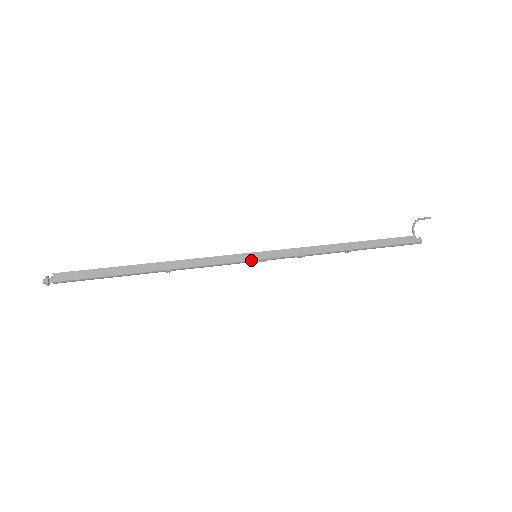
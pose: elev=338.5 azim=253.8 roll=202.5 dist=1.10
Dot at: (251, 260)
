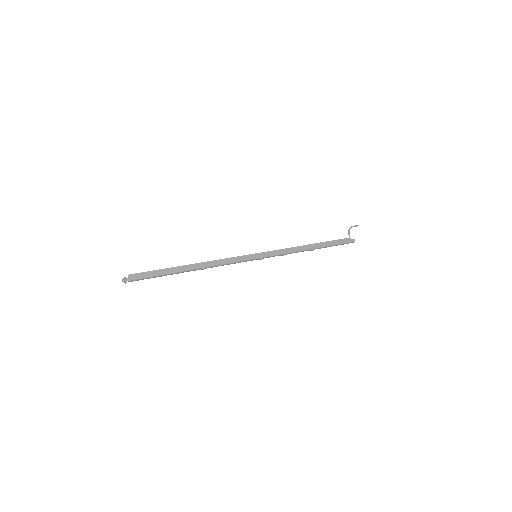
Dot at: (254, 259)
